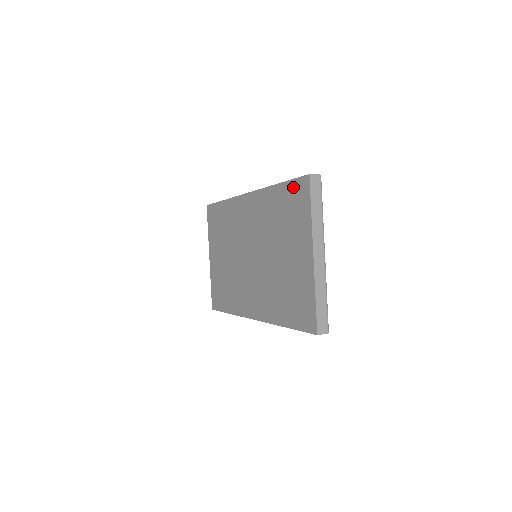
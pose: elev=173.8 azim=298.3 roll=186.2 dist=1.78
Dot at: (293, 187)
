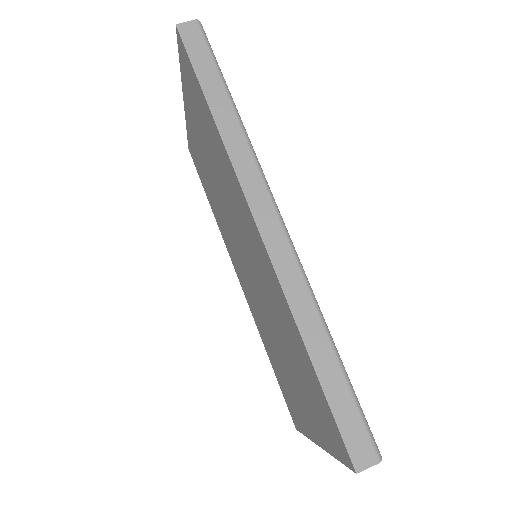
Dot at: (328, 413)
